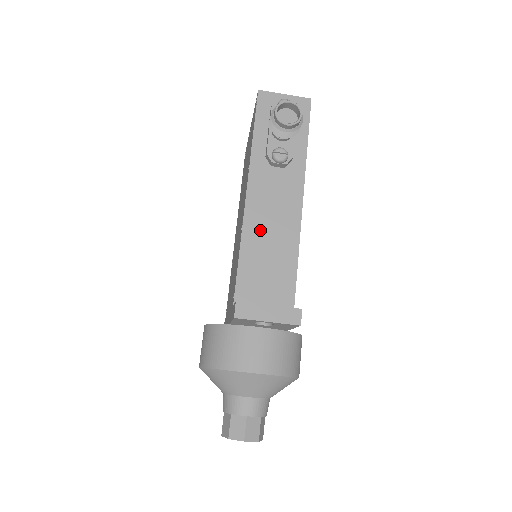
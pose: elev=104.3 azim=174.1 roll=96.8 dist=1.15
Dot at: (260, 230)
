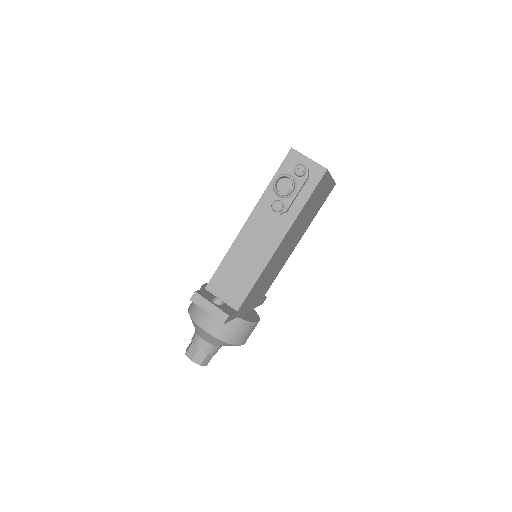
Dot at: (243, 250)
